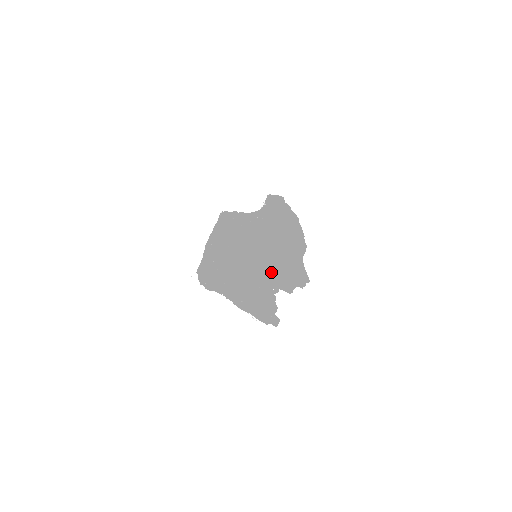
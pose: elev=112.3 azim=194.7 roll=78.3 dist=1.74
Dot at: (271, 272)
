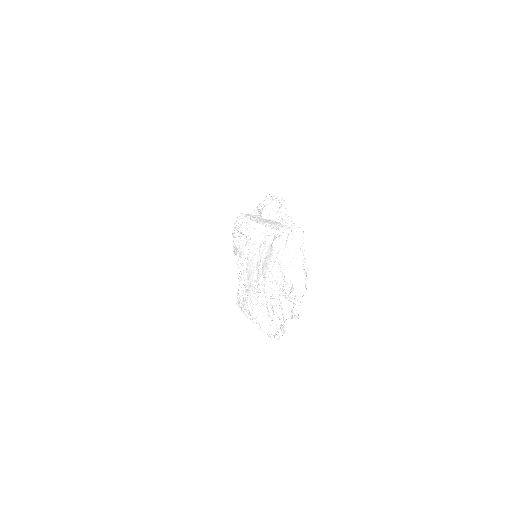
Dot at: occluded
